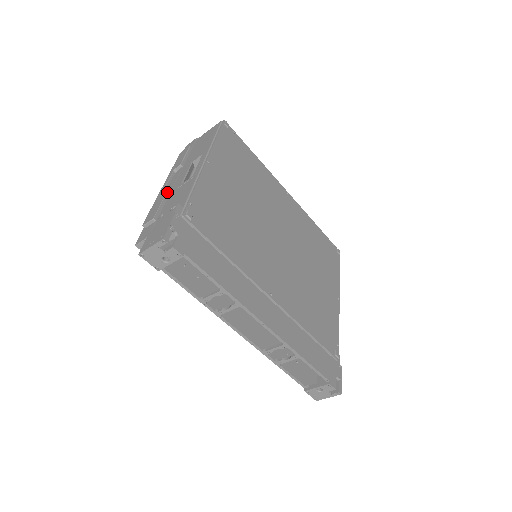
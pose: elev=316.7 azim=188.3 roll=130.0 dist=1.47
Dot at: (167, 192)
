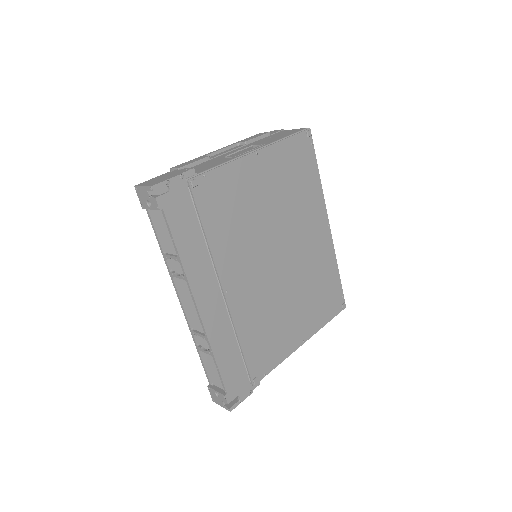
Dot at: (213, 156)
